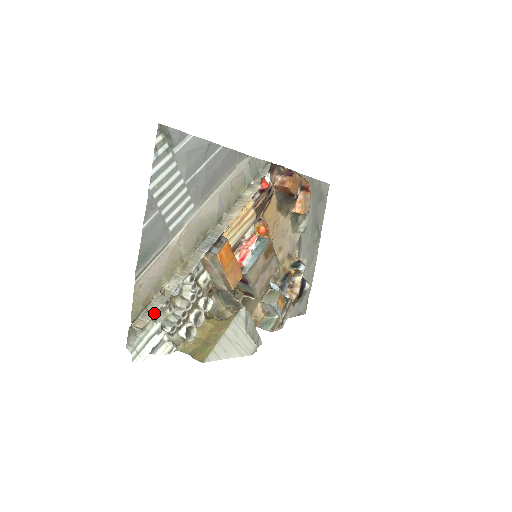
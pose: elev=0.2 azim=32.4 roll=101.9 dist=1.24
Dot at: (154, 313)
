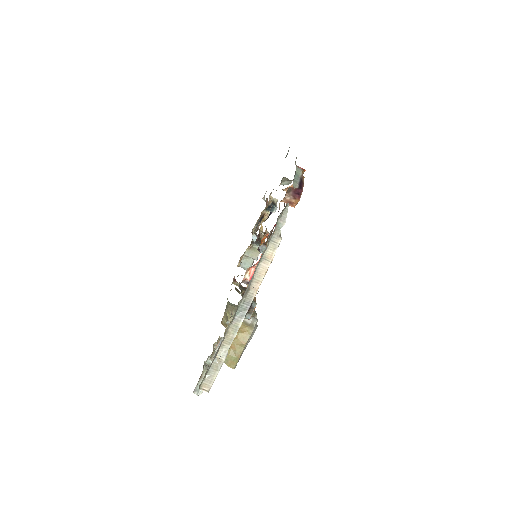
Dot at: (214, 379)
